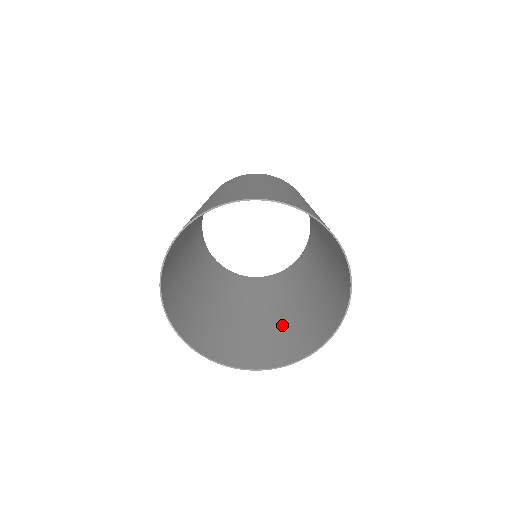
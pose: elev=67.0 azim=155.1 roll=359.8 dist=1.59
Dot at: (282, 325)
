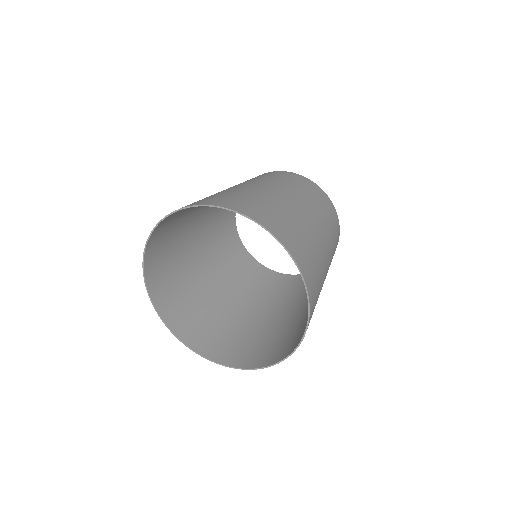
Dot at: (267, 328)
